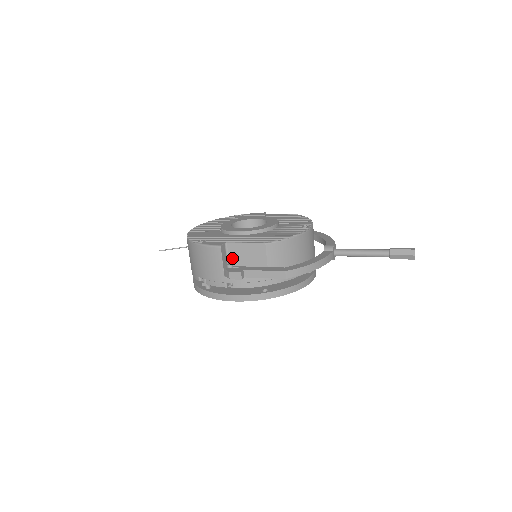
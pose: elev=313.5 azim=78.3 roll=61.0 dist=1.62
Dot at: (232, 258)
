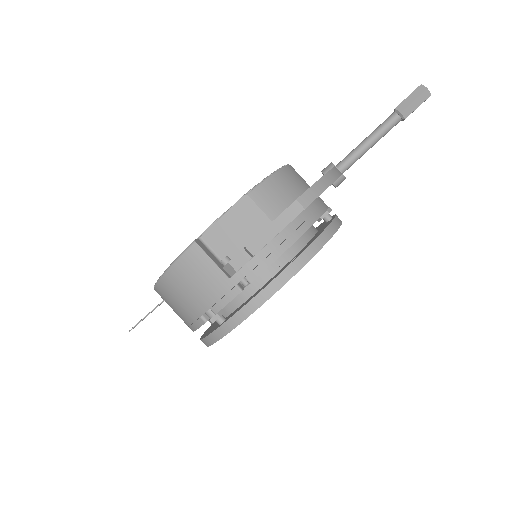
Dot at: (222, 251)
